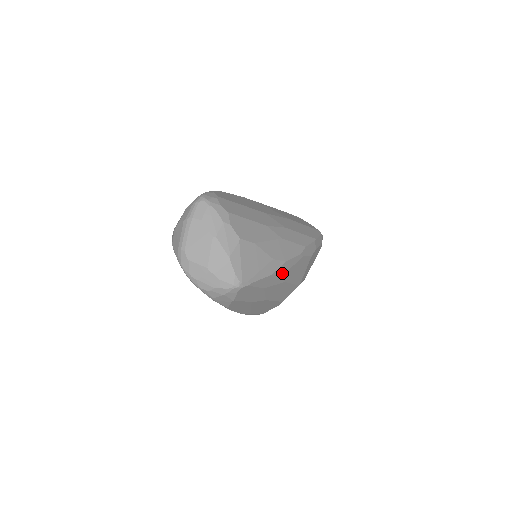
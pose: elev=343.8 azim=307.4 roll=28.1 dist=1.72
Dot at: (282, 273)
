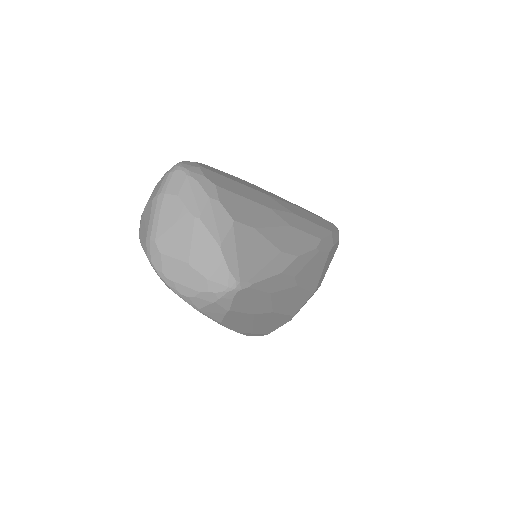
Dot at: (294, 272)
